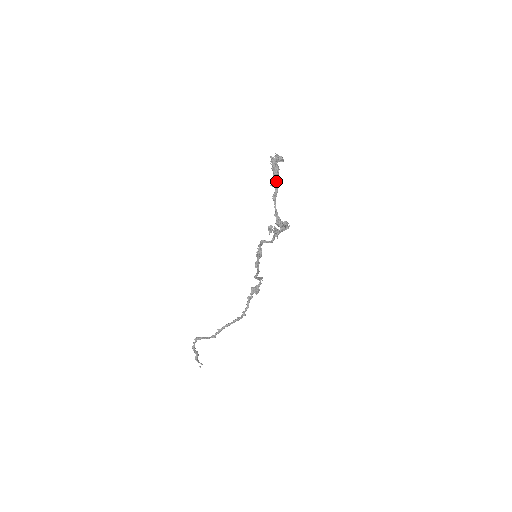
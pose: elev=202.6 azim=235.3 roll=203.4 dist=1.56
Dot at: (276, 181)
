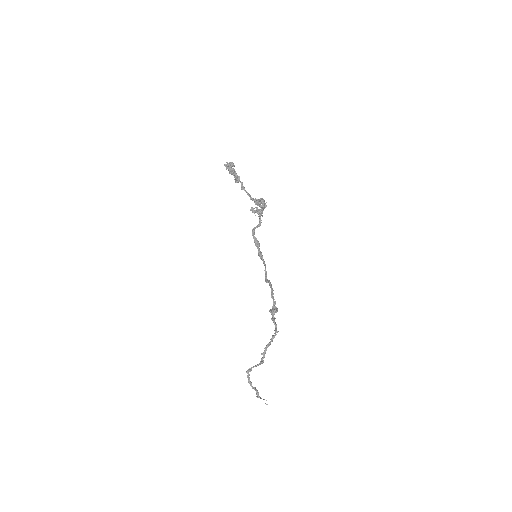
Dot at: (237, 178)
